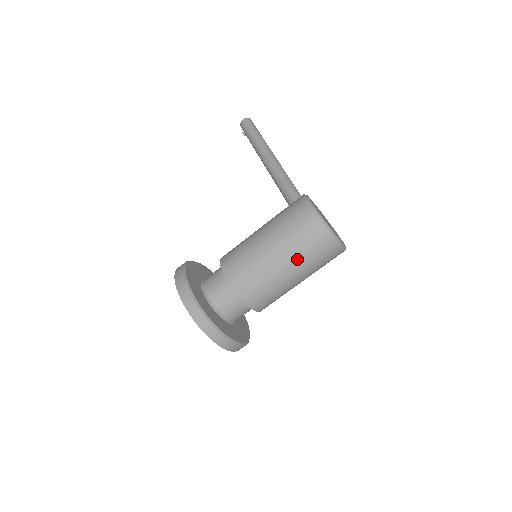
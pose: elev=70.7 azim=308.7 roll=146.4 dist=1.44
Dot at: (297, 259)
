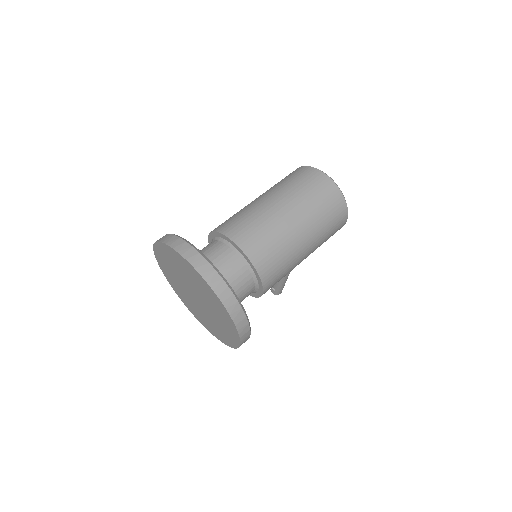
Dot at: (282, 191)
